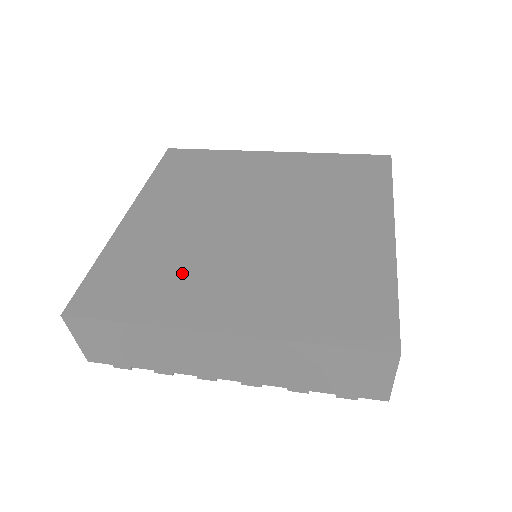
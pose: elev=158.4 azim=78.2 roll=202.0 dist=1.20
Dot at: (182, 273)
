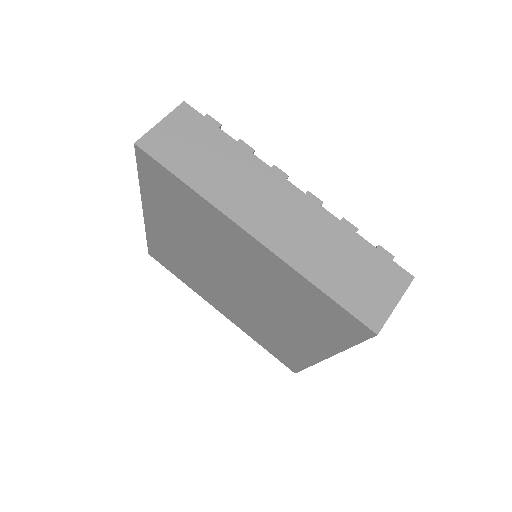
Dot at: (196, 279)
